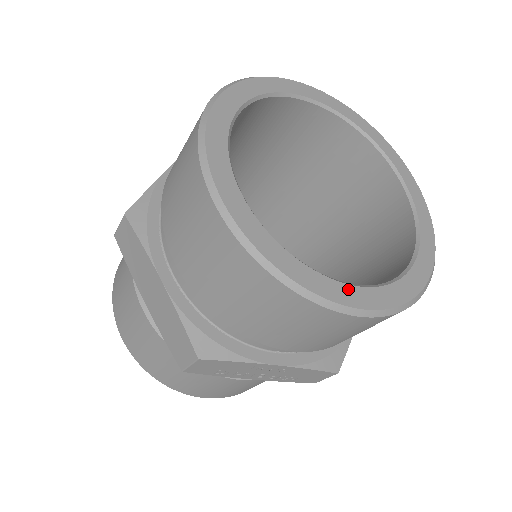
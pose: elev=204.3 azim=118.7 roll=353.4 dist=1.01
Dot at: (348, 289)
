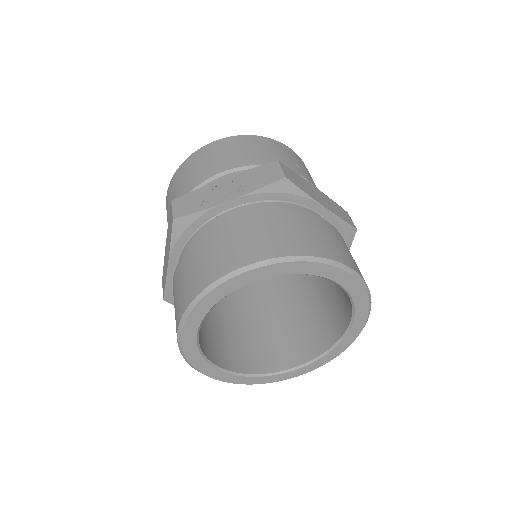
Dot at: occluded
